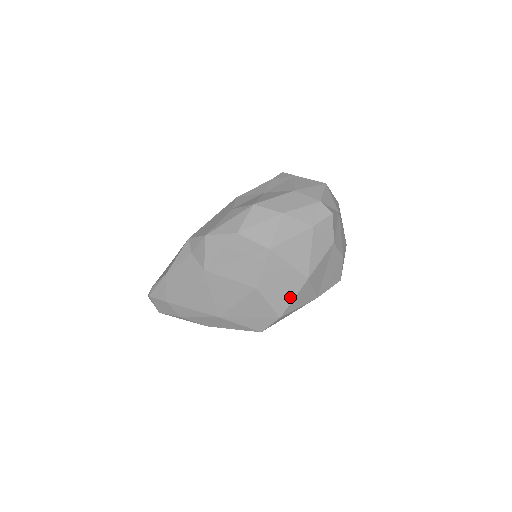
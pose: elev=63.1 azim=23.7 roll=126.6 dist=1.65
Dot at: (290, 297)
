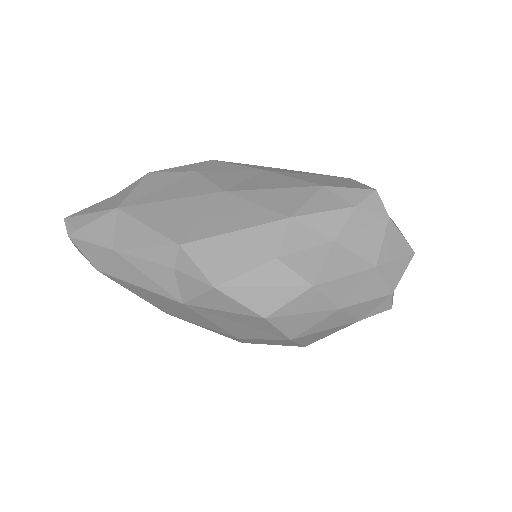
Dot at: (269, 344)
